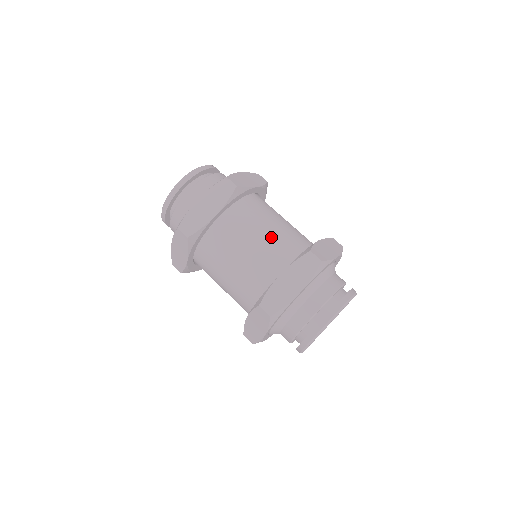
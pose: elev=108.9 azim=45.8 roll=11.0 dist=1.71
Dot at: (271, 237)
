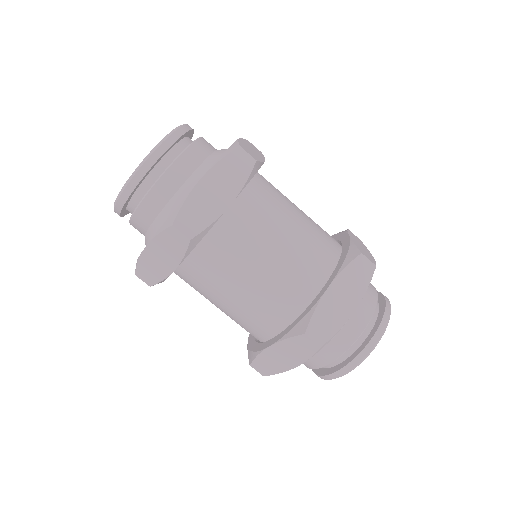
Dot at: (300, 234)
